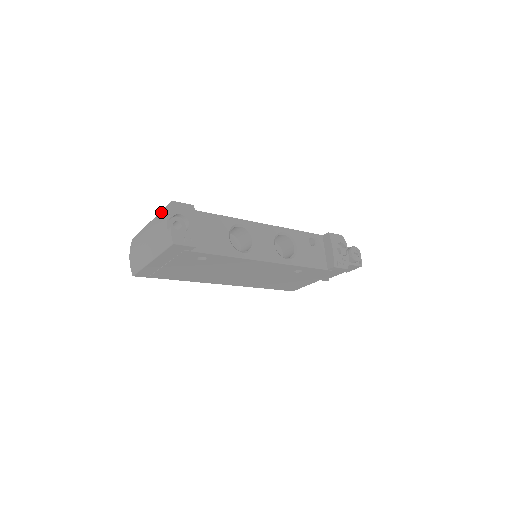
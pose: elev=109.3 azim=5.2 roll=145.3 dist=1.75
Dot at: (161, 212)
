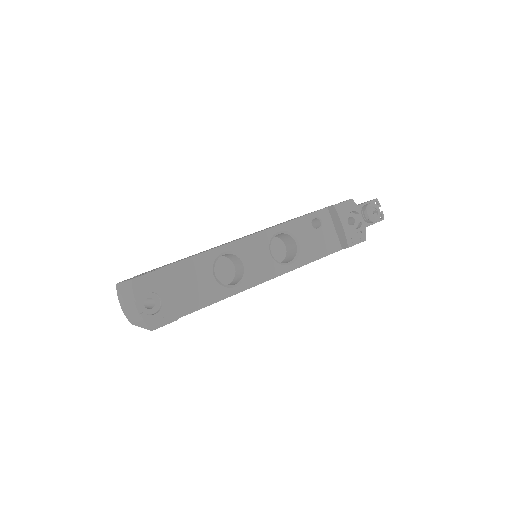
Dot at: (127, 284)
